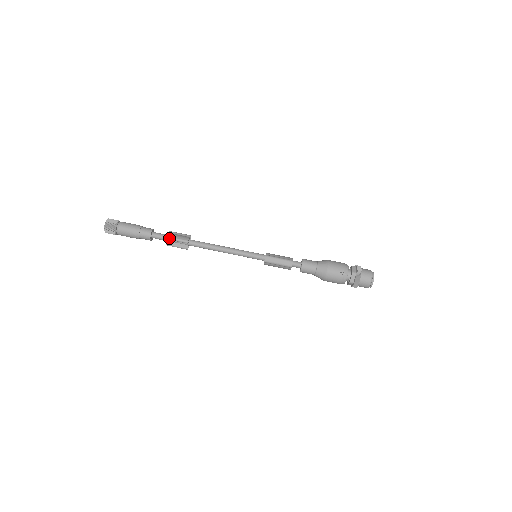
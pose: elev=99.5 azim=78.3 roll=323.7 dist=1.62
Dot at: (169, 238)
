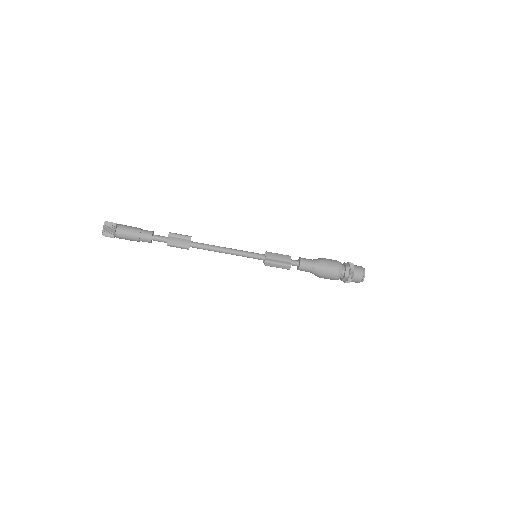
Dot at: (170, 245)
